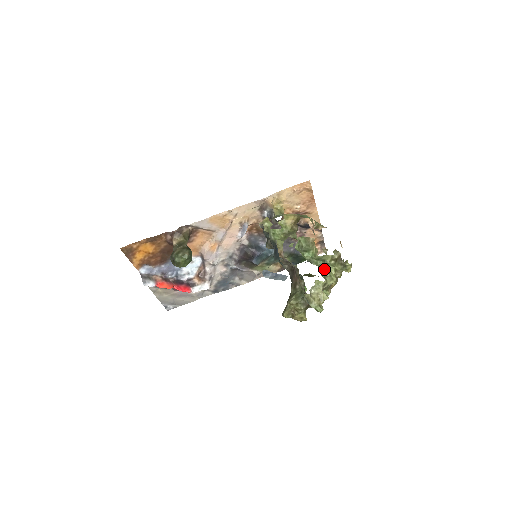
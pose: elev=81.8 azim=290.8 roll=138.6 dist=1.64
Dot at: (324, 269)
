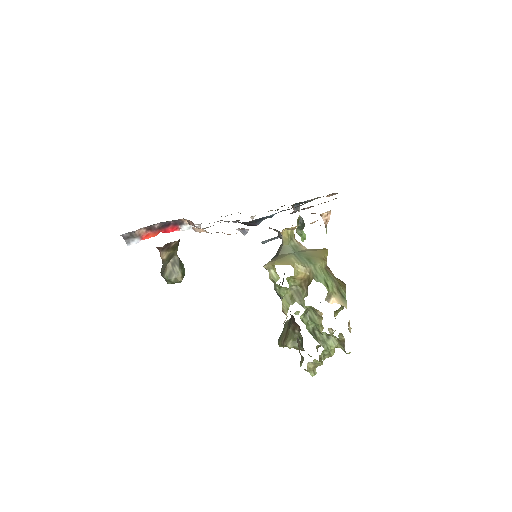
Dot at: (325, 350)
